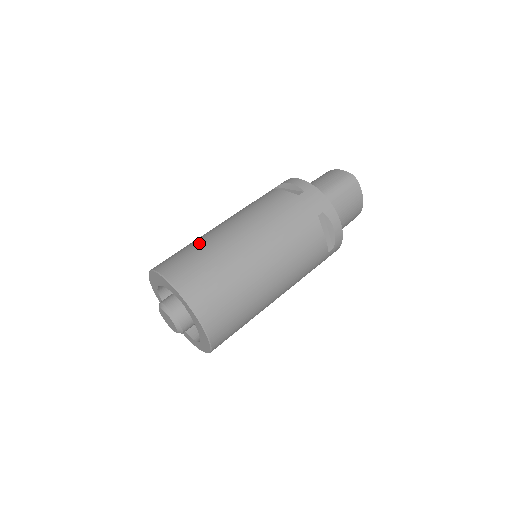
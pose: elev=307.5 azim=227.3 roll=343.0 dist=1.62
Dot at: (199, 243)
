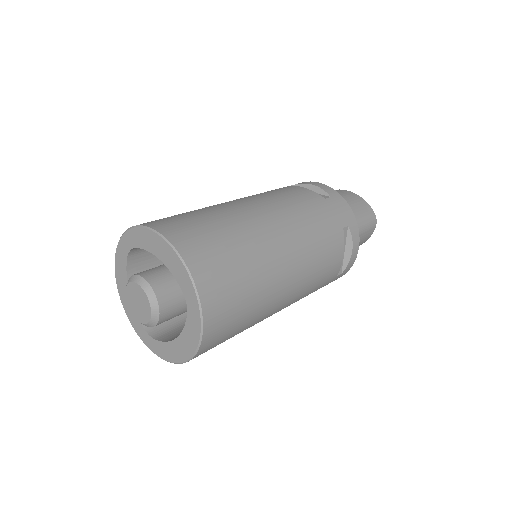
Dot at: occluded
